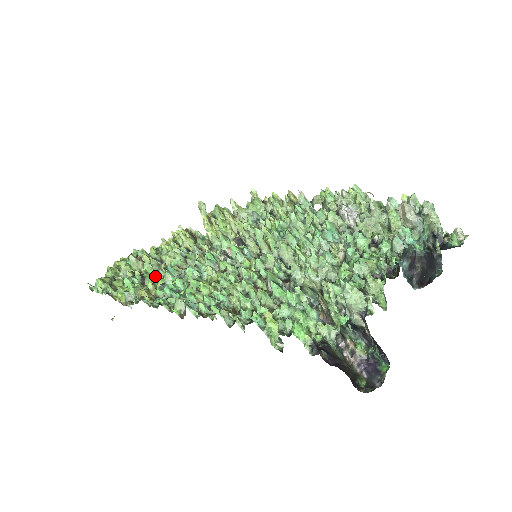
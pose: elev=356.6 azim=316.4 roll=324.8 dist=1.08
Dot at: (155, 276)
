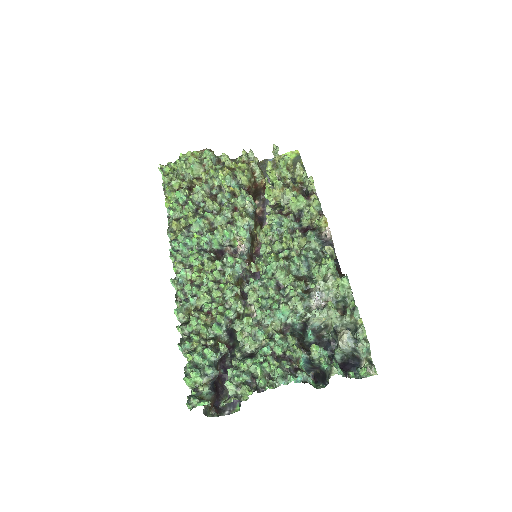
Dot at: (190, 213)
